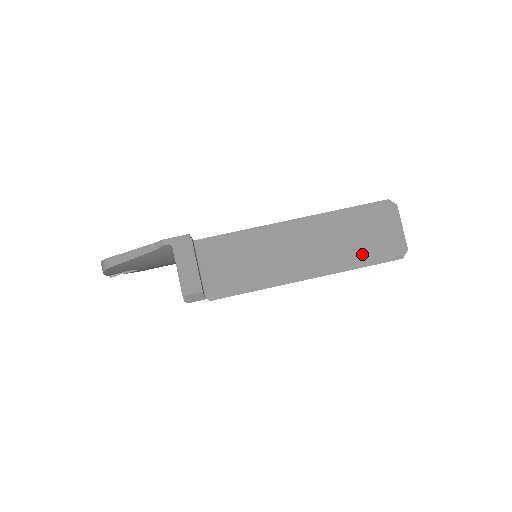
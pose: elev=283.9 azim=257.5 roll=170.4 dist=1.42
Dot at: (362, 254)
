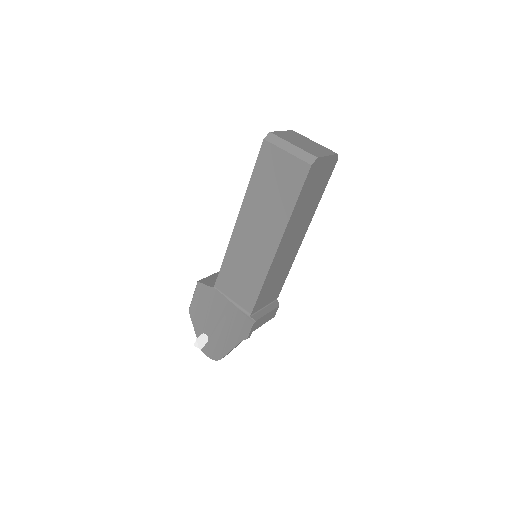
Dot at: (319, 193)
